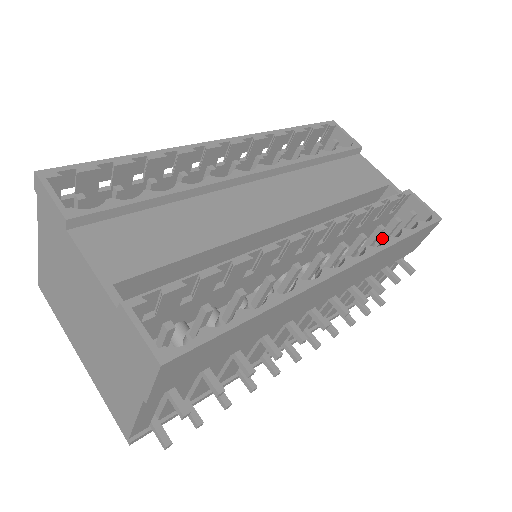
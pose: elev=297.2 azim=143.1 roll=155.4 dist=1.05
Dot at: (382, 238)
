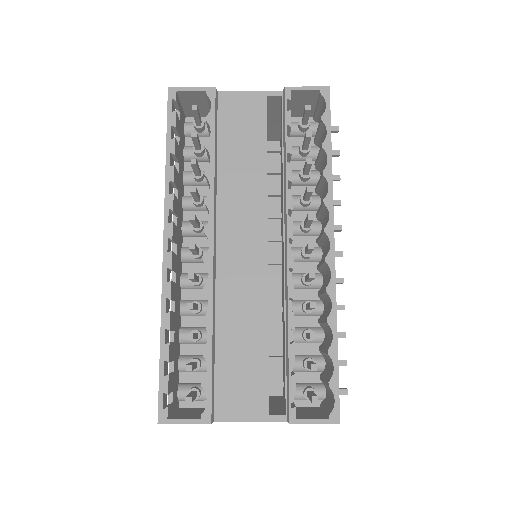
Dot at: (306, 147)
